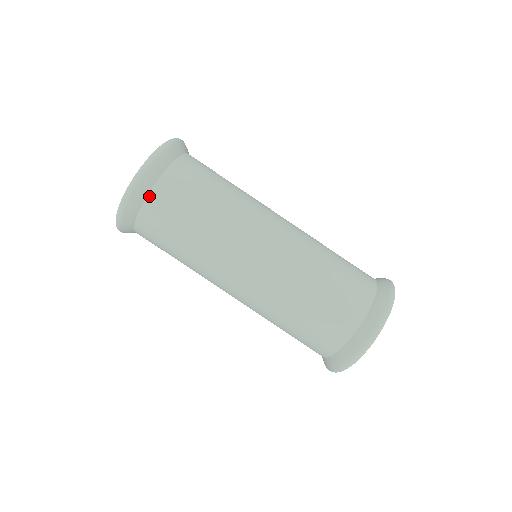
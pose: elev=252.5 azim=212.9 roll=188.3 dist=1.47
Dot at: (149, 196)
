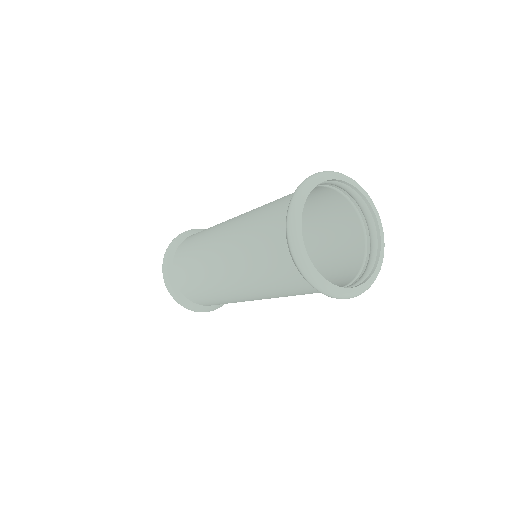
Dot at: (182, 242)
